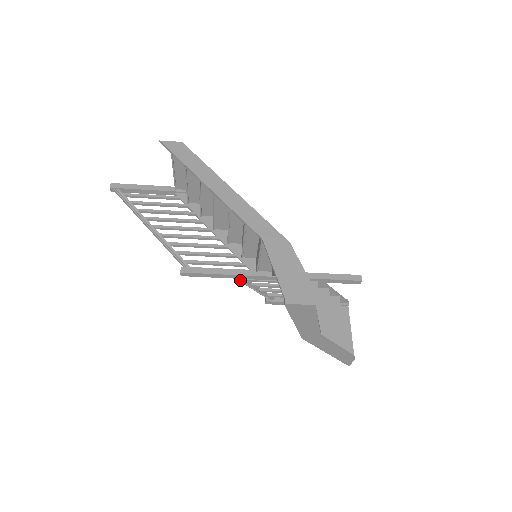
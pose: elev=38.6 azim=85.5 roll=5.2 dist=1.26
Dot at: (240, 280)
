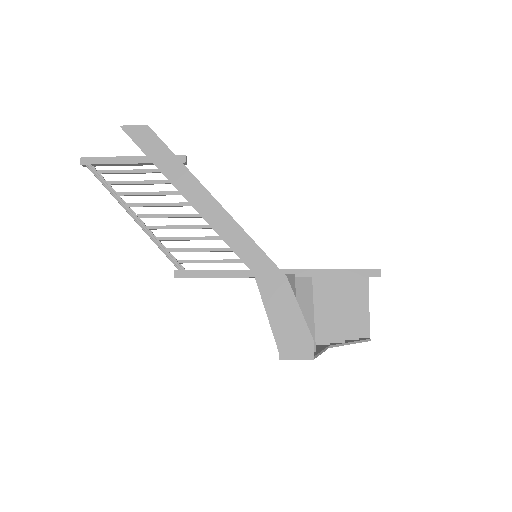
Dot at: occluded
